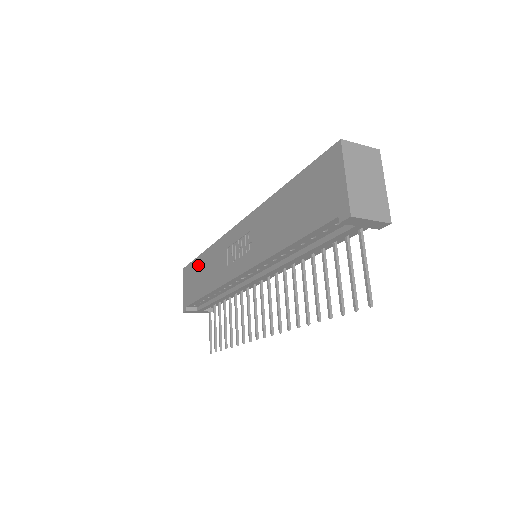
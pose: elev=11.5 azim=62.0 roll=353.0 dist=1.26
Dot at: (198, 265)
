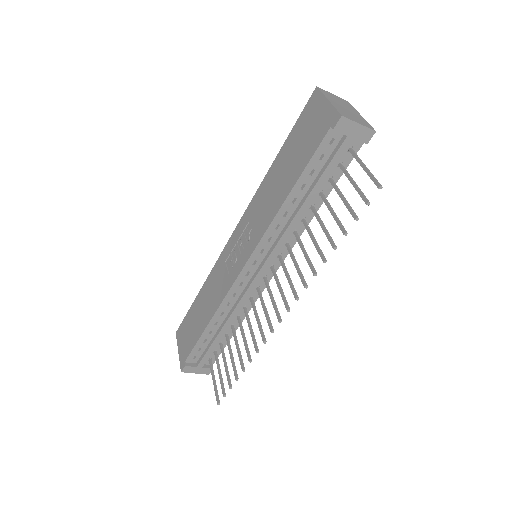
Dot at: (194, 309)
